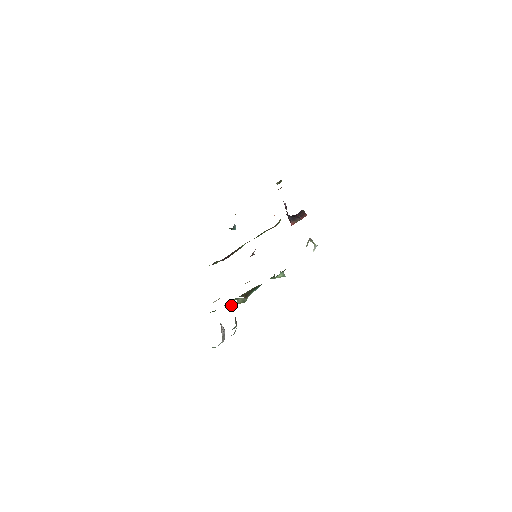
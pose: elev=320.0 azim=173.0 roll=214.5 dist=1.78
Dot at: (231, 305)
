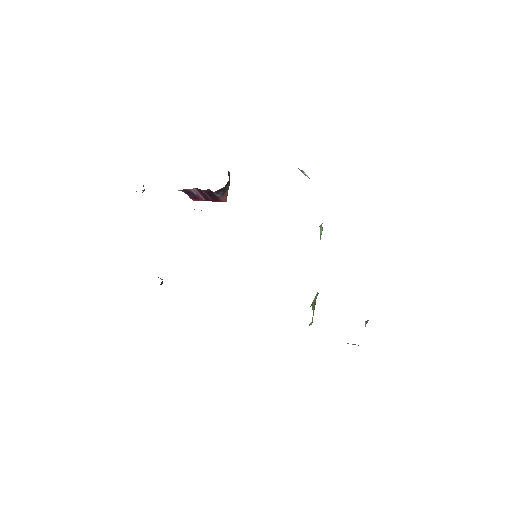
Dot at: (311, 323)
